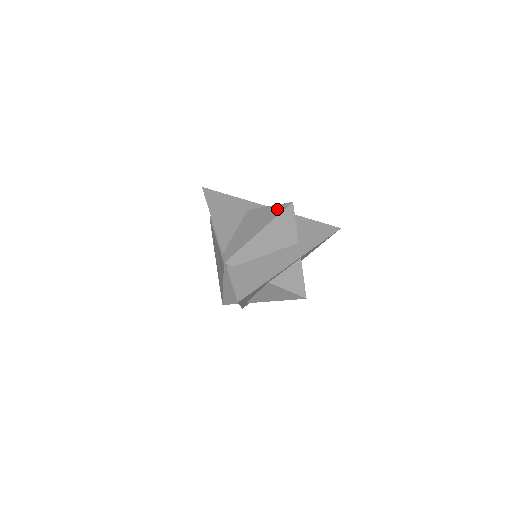
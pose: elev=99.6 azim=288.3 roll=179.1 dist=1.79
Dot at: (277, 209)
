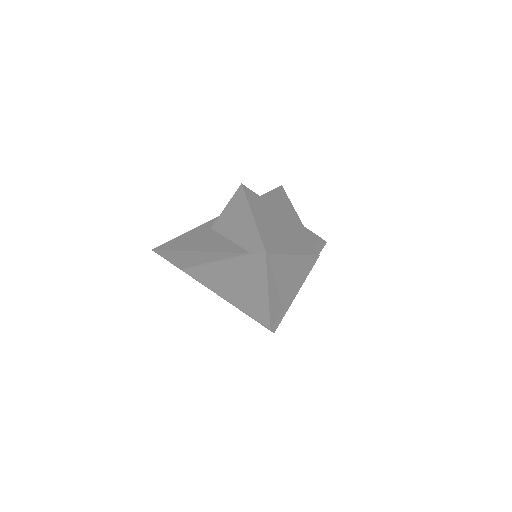
Dot at: (237, 198)
